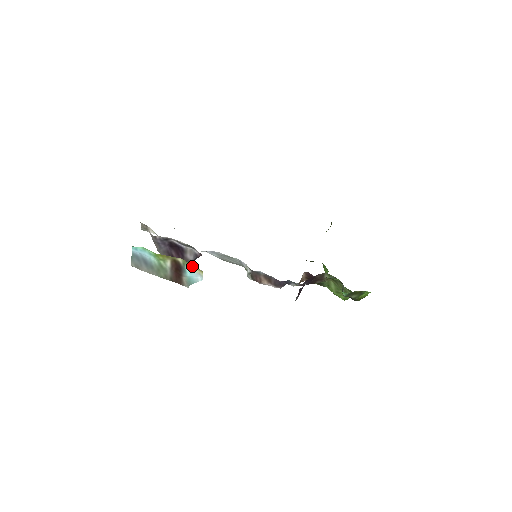
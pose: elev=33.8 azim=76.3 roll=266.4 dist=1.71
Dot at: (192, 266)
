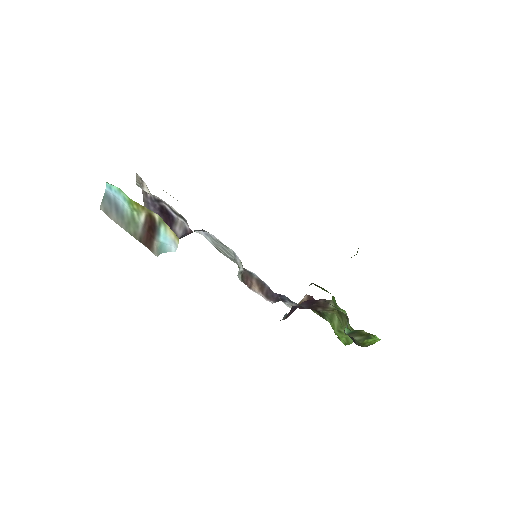
Dot at: (168, 228)
